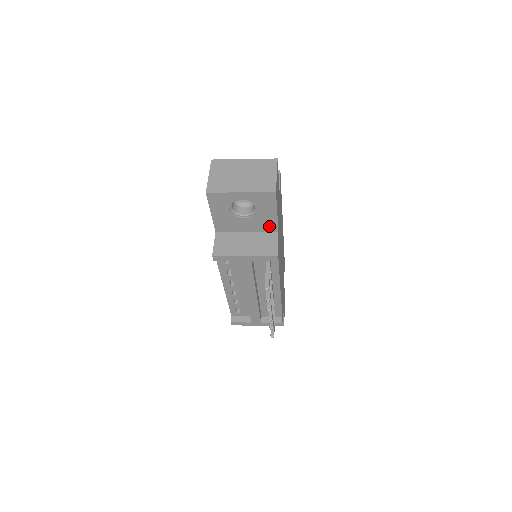
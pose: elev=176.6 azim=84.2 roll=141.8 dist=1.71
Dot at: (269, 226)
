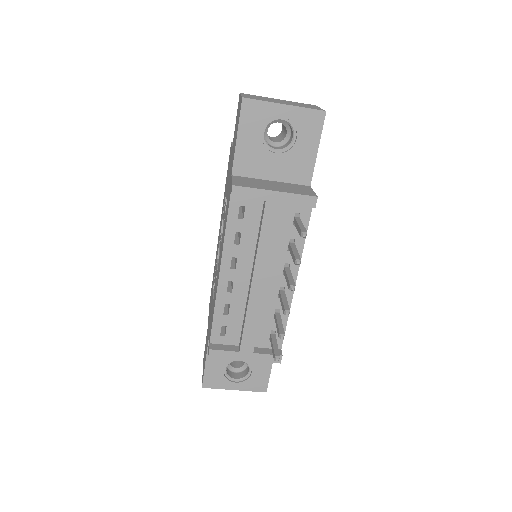
Dot at: (302, 173)
